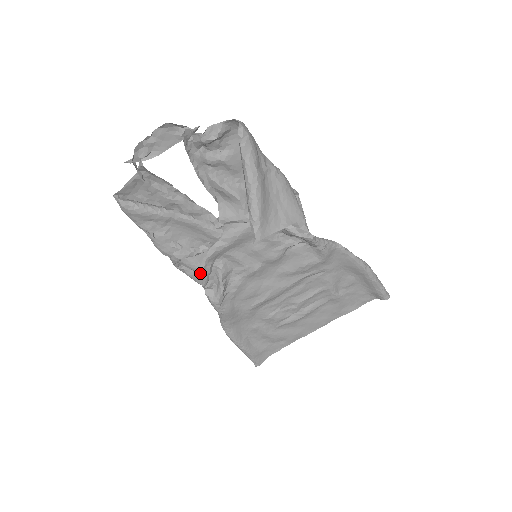
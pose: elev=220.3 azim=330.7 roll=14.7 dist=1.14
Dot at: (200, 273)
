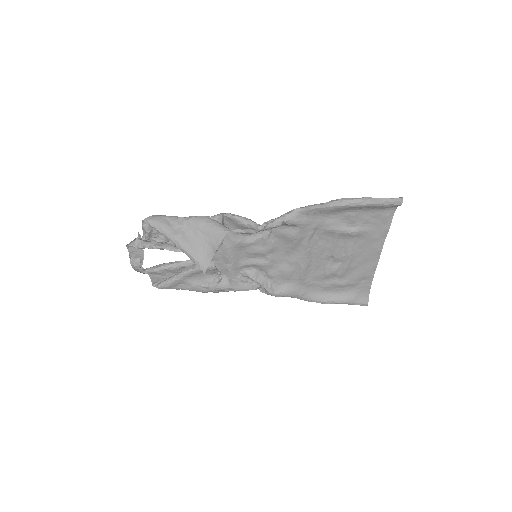
Dot at: (233, 289)
